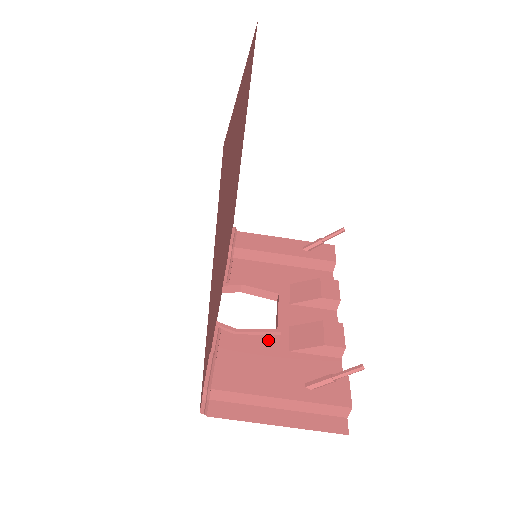
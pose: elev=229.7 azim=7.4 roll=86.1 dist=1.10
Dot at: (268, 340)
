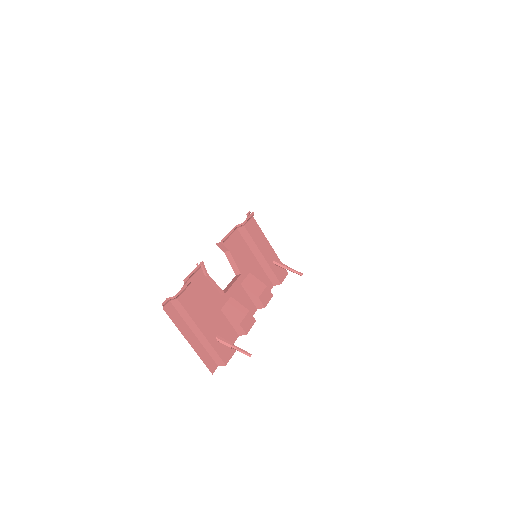
Dot at: (217, 294)
